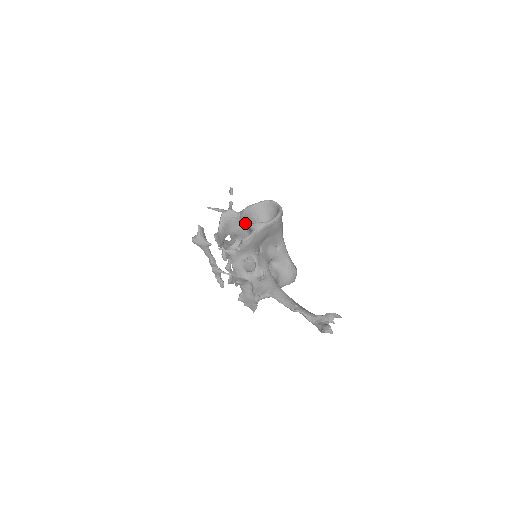
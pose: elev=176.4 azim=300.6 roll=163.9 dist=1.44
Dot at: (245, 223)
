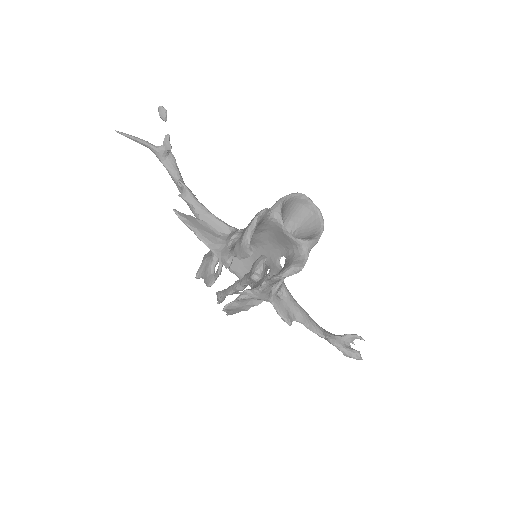
Dot at: (292, 237)
